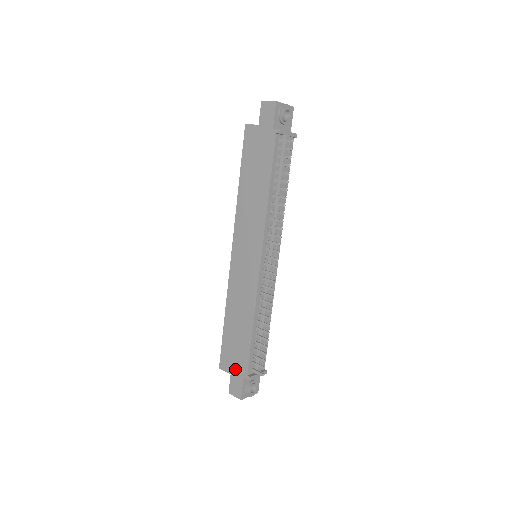
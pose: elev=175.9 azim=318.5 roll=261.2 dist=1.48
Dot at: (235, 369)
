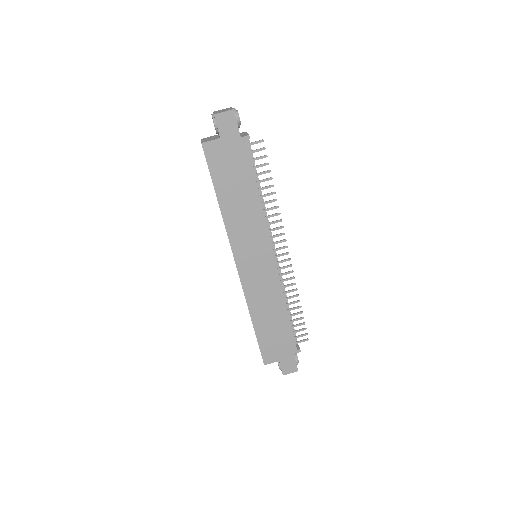
Dot at: (282, 354)
